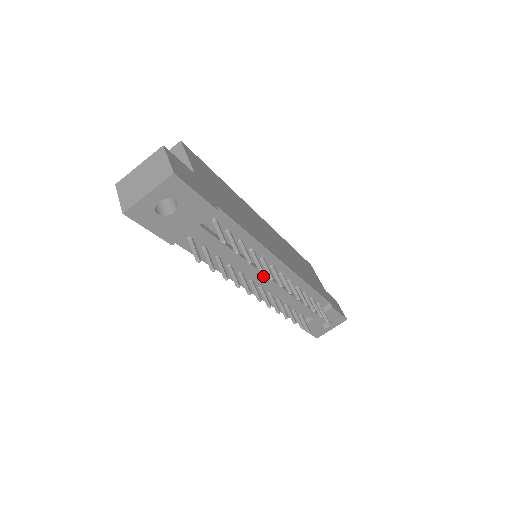
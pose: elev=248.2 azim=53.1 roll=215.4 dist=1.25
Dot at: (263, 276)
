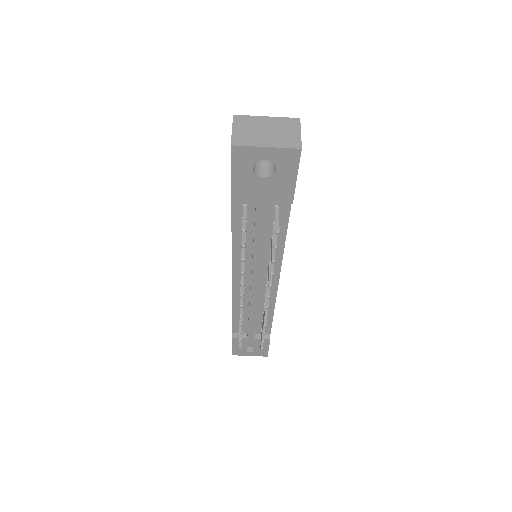
Dot at: (258, 278)
